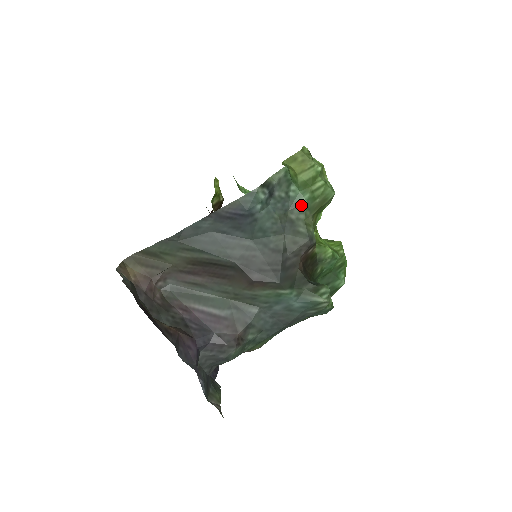
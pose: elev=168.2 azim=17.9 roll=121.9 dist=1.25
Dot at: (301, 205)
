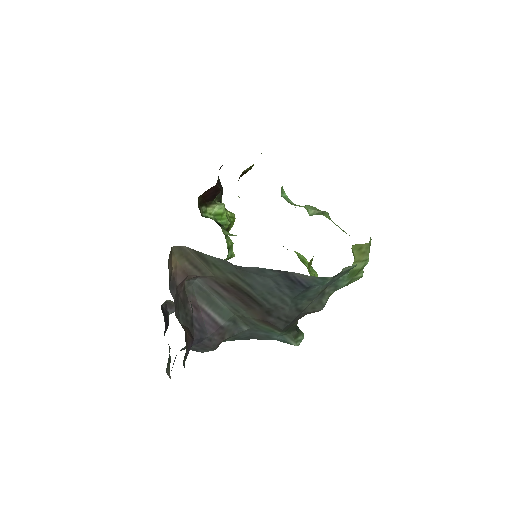
Dot at: (339, 286)
